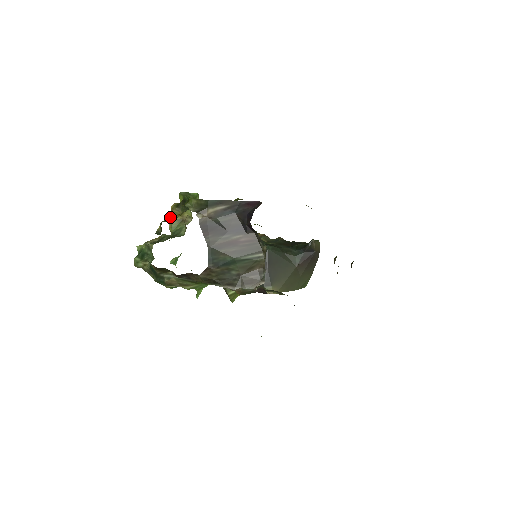
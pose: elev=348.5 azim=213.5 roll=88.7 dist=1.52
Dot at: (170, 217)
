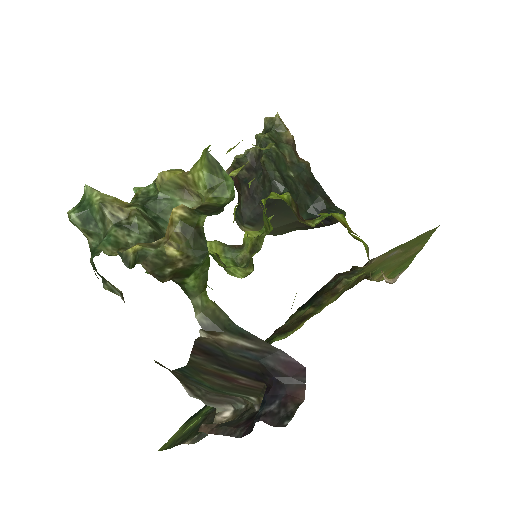
Dot at: (160, 247)
